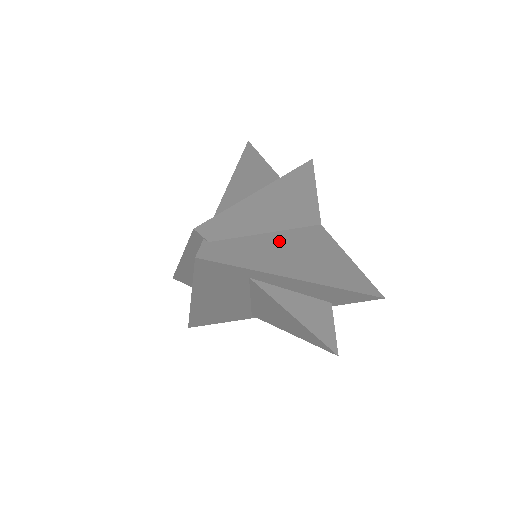
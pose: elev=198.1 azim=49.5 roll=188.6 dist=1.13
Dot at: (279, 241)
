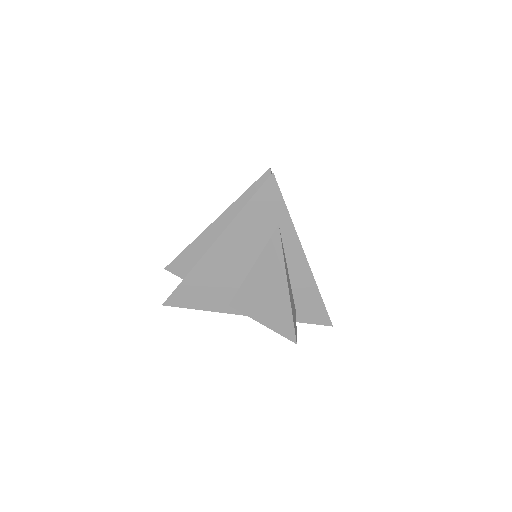
Dot at: occluded
